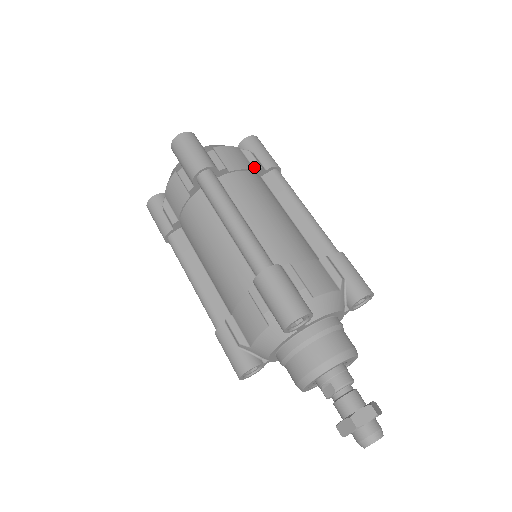
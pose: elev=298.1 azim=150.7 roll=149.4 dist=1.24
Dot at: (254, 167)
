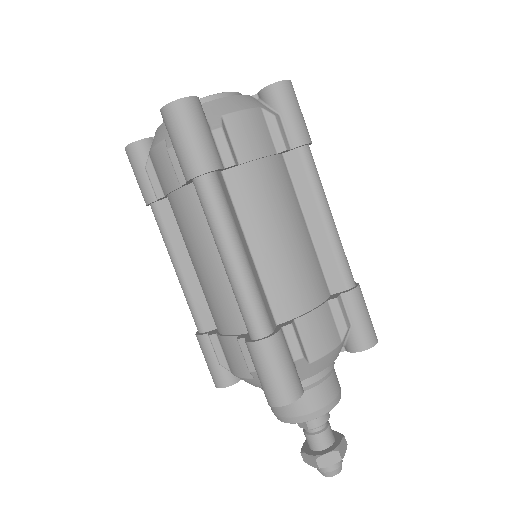
Dot at: (276, 146)
